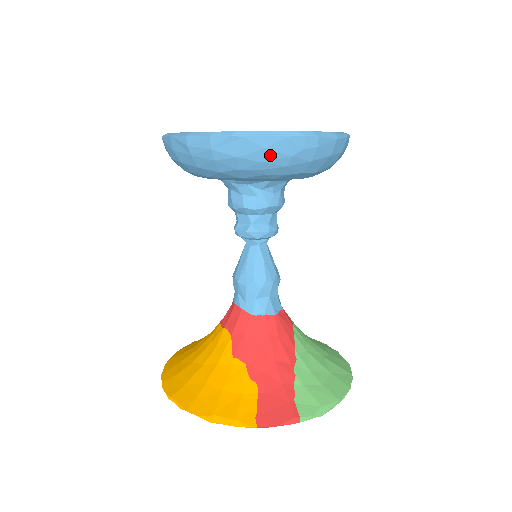
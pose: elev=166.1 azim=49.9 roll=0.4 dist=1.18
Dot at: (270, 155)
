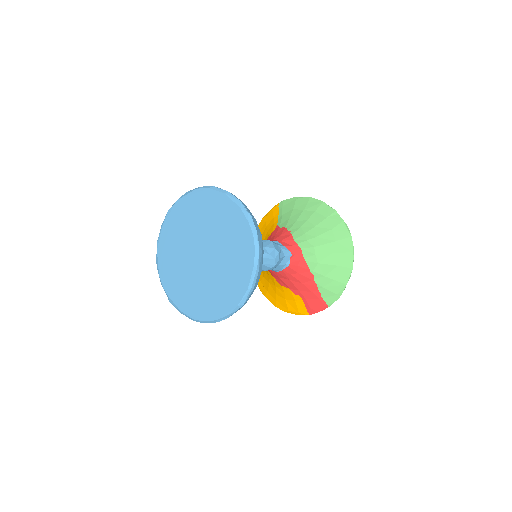
Dot at: occluded
